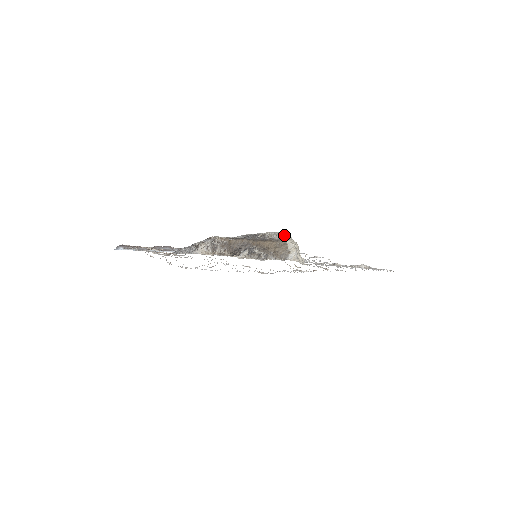
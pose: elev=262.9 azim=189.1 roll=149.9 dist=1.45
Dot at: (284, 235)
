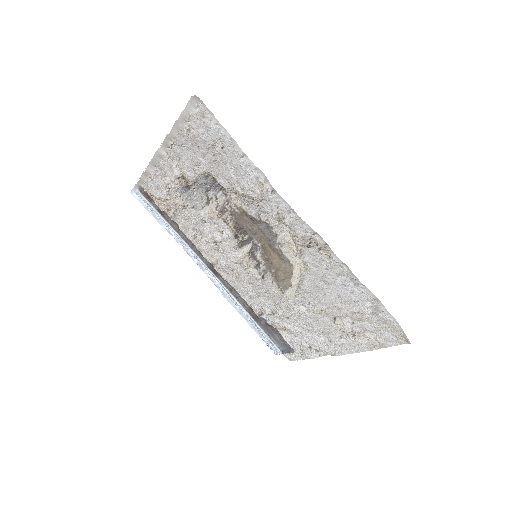
Dot at: occluded
